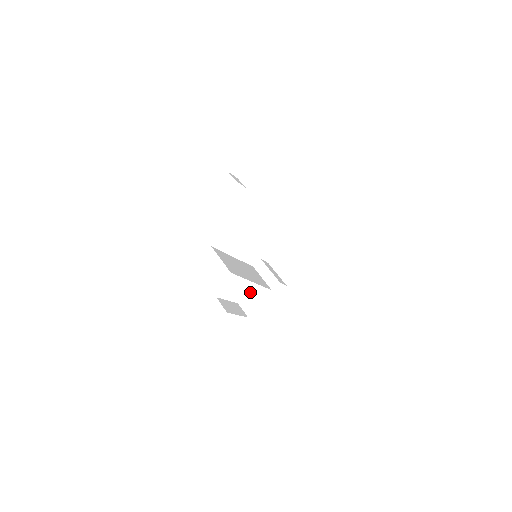
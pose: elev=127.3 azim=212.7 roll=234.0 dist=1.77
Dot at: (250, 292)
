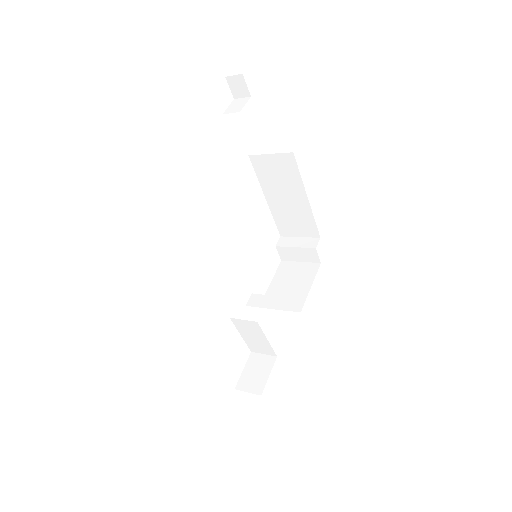
Dot at: (246, 365)
